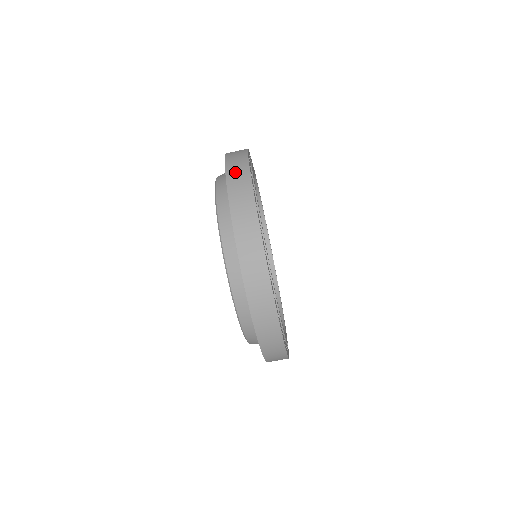
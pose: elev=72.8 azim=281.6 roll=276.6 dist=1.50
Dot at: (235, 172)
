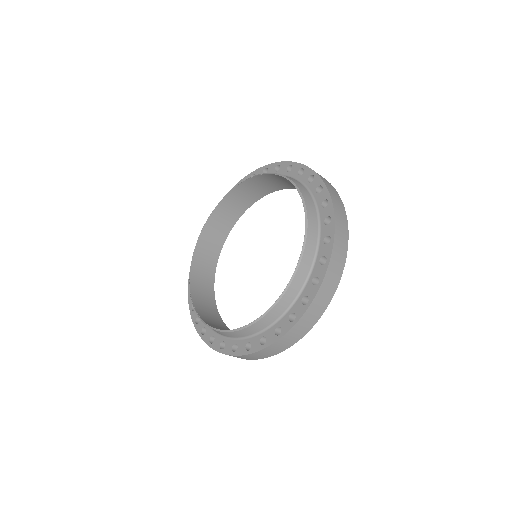
Dot at: (326, 291)
